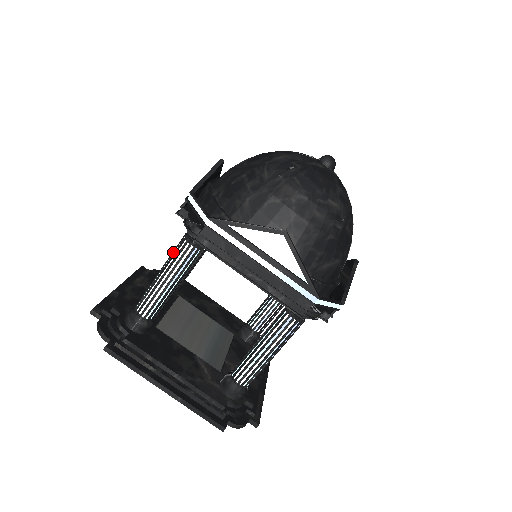
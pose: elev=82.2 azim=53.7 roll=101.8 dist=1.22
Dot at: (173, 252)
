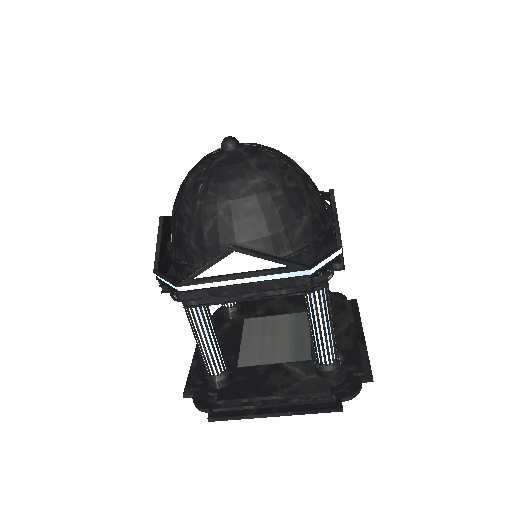
Dot at: (188, 319)
